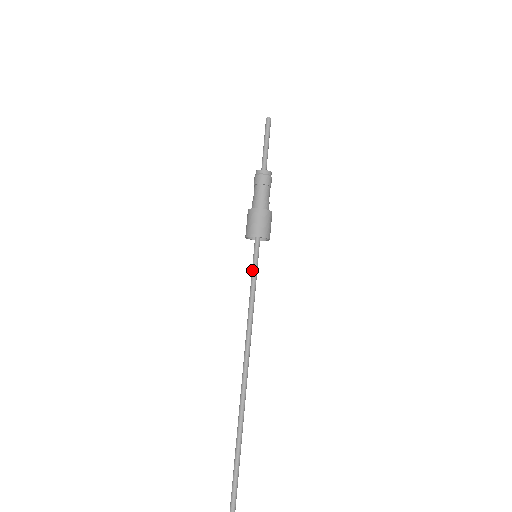
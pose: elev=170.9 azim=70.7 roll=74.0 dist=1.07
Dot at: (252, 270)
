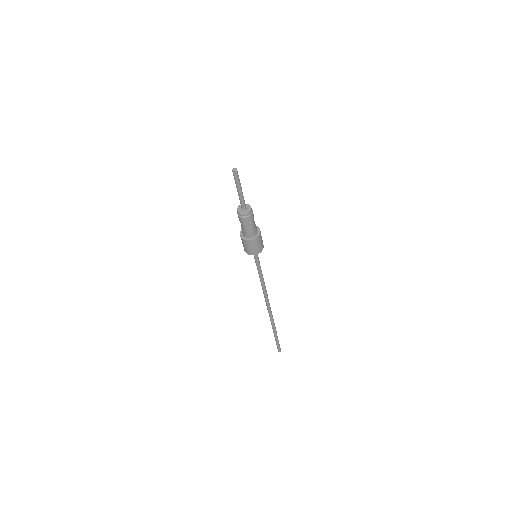
Dot at: occluded
